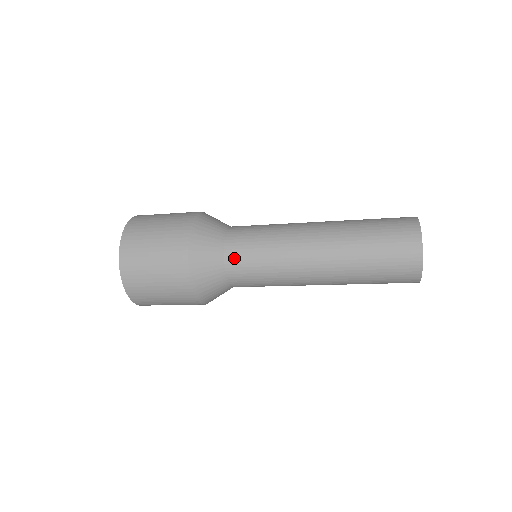
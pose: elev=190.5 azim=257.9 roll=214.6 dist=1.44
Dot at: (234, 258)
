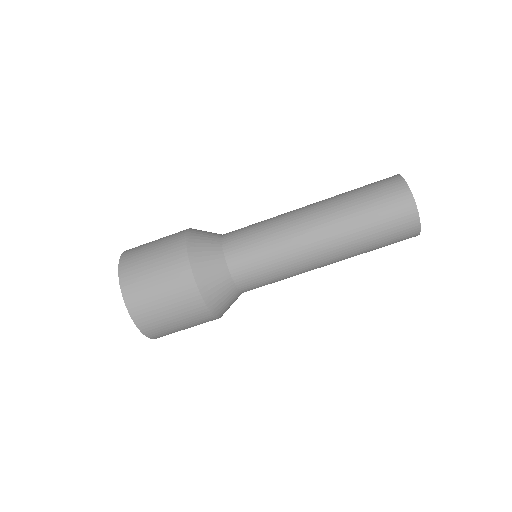
Dot at: (232, 242)
